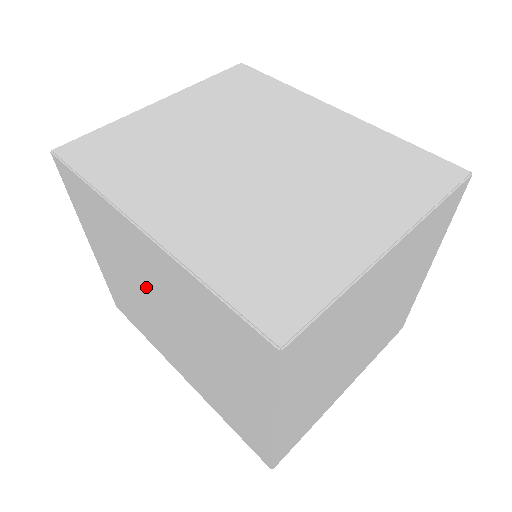
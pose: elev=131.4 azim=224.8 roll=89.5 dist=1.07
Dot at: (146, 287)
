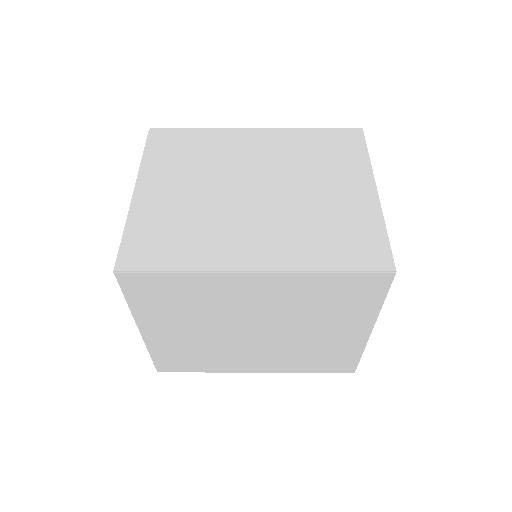
Dot at: (234, 319)
